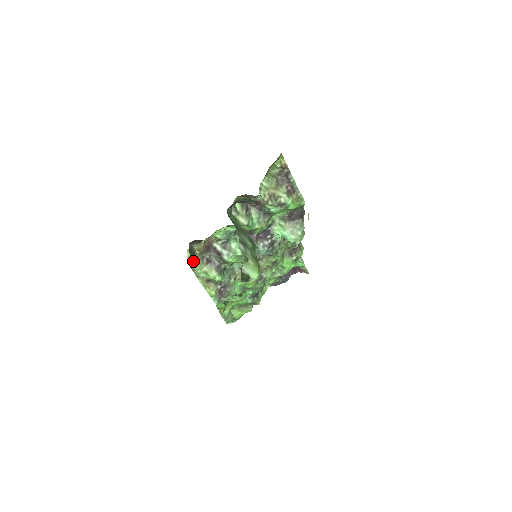
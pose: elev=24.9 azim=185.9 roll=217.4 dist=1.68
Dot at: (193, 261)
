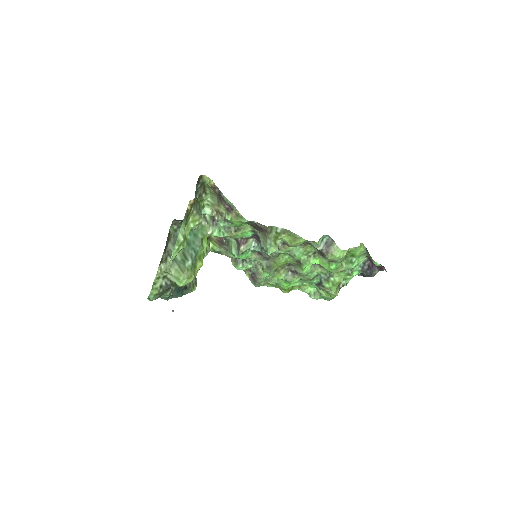
Dot at: occluded
